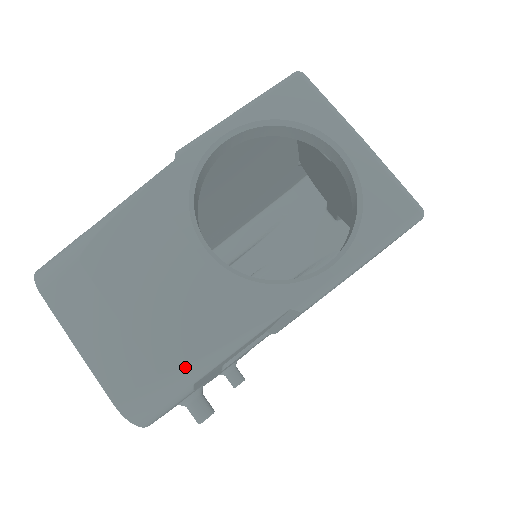
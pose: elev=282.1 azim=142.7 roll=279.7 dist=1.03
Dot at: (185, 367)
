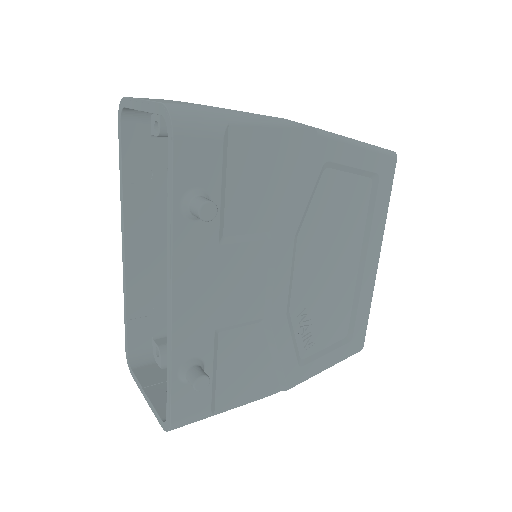
Dot at: (228, 109)
